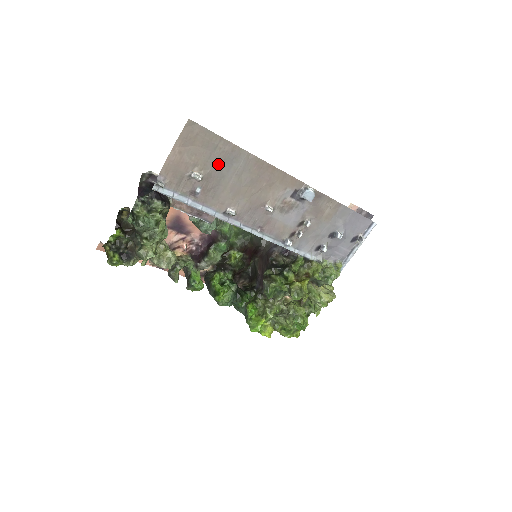
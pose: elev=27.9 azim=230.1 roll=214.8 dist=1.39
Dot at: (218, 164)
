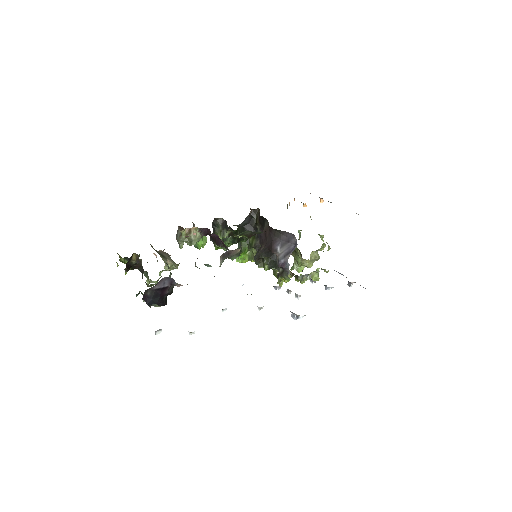
Dot at: occluded
